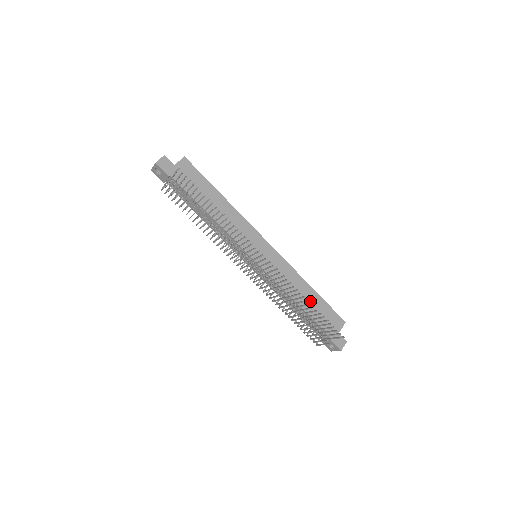
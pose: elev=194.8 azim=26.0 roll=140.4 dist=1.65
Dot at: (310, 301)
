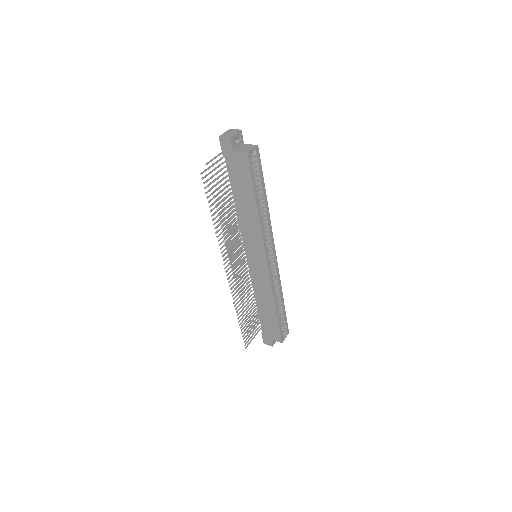
Dot at: (267, 311)
